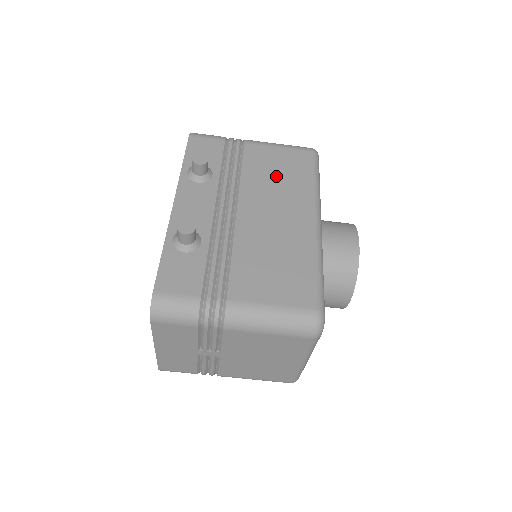
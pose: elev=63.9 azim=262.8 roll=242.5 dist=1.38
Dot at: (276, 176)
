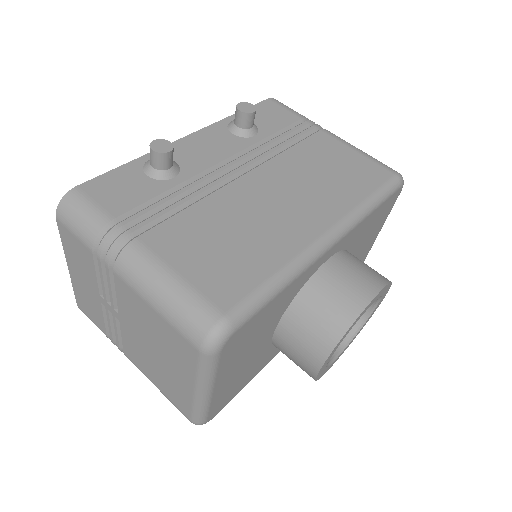
Dot at: (324, 171)
